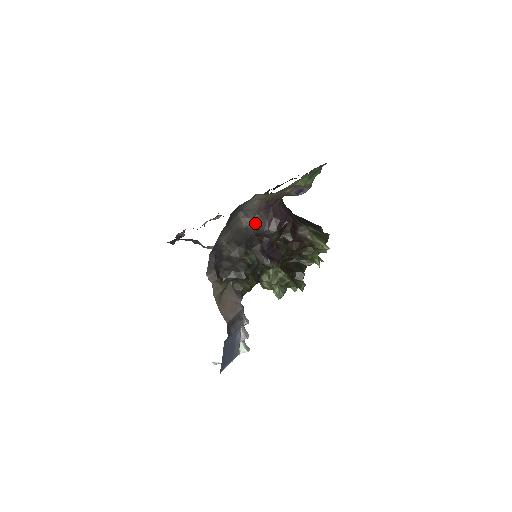
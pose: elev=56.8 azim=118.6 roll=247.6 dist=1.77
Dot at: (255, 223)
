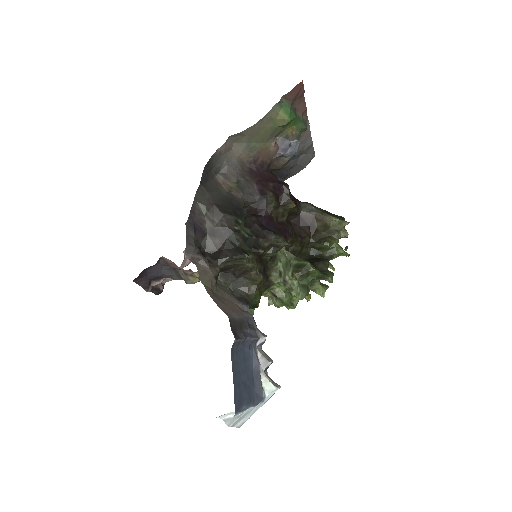
Dot at: (240, 187)
